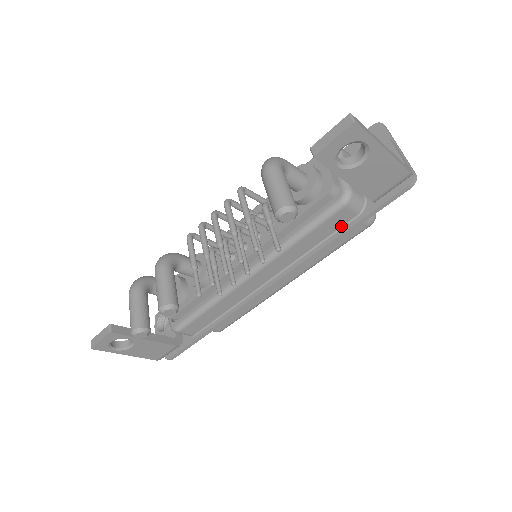
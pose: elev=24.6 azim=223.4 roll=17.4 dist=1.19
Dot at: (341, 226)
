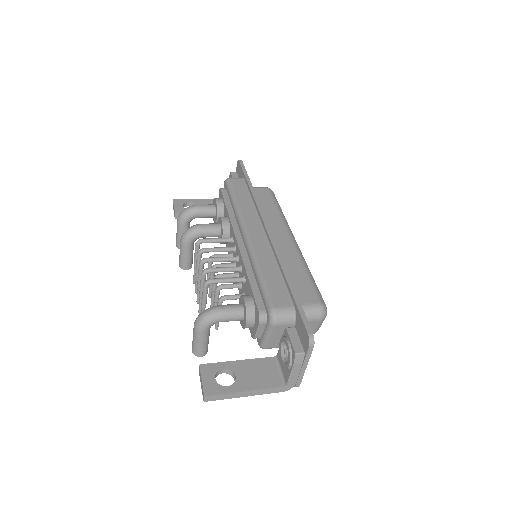
Dot at: occluded
